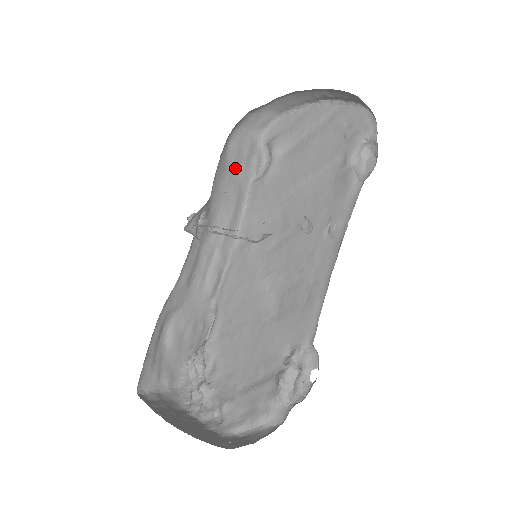
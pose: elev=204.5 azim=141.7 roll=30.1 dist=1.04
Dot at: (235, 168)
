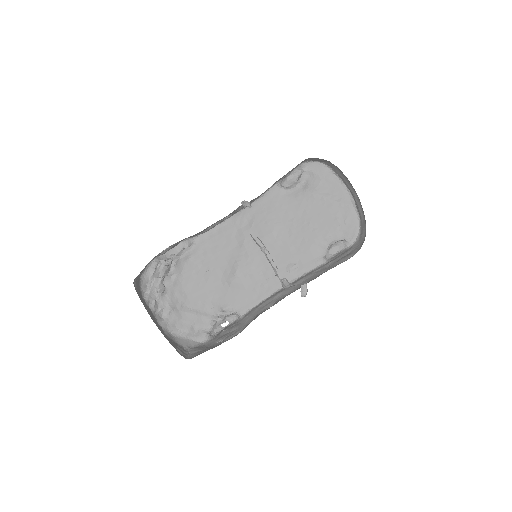
Dot at: occluded
